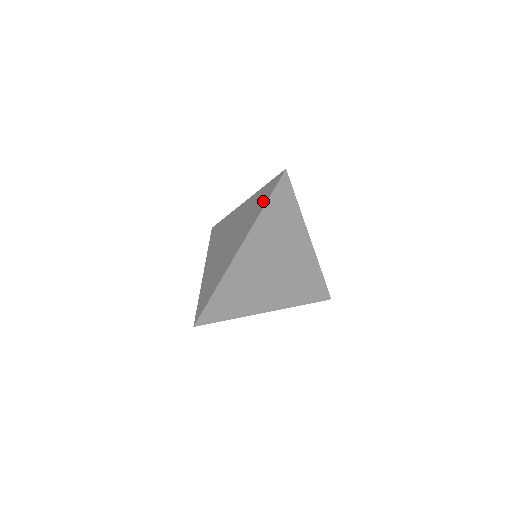
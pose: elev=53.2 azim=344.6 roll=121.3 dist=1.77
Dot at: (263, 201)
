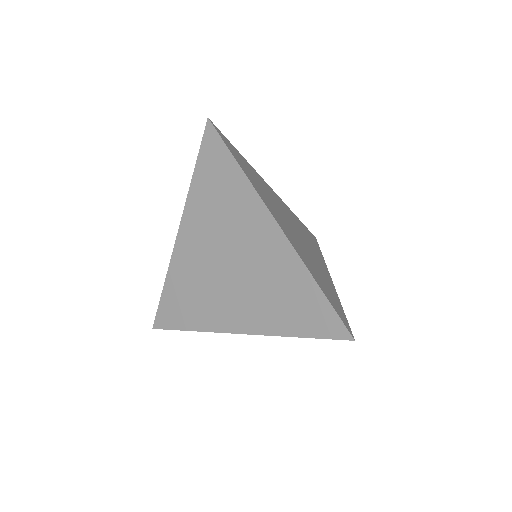
Dot at: occluded
